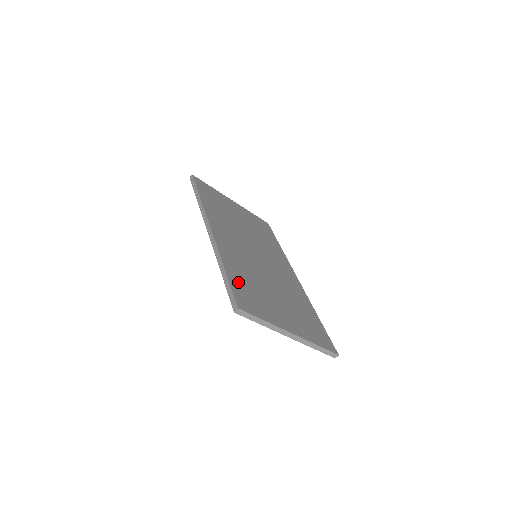
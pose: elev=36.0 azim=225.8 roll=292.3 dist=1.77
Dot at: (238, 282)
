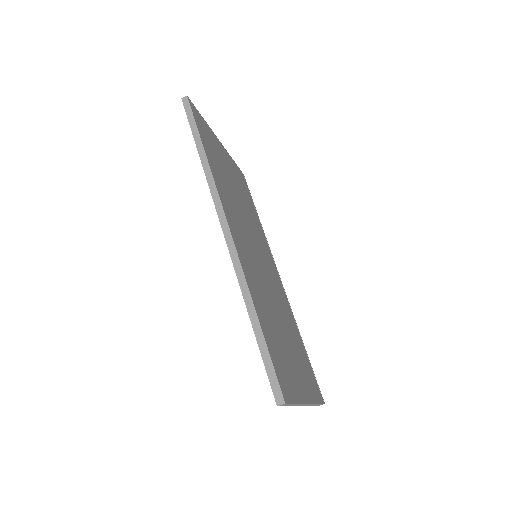
Dot at: (269, 338)
